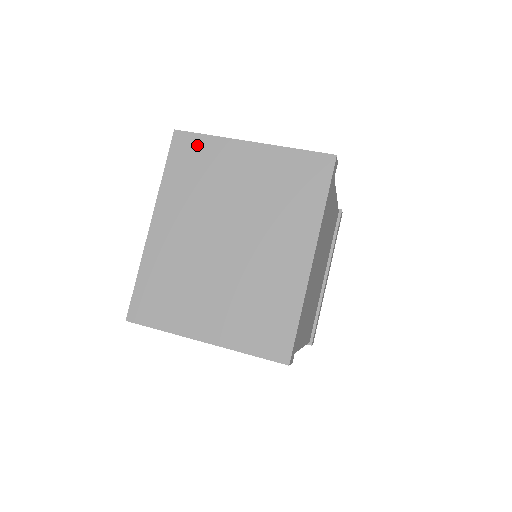
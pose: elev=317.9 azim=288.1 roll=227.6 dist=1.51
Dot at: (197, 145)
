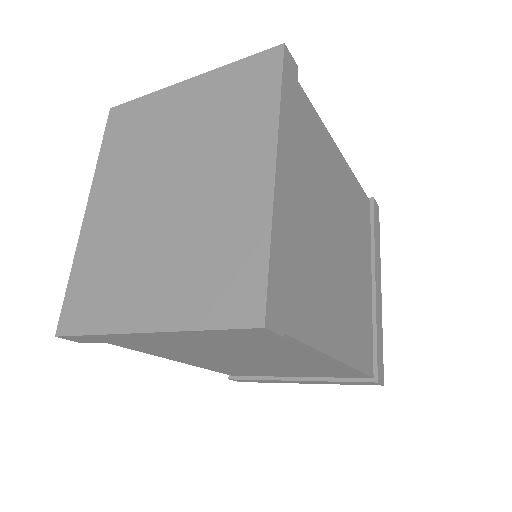
Dot at: (132, 111)
